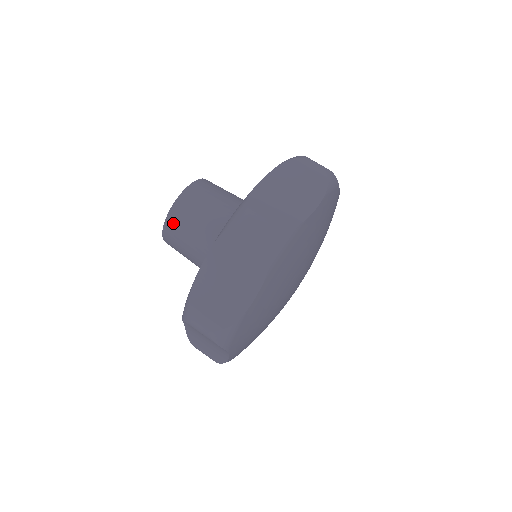
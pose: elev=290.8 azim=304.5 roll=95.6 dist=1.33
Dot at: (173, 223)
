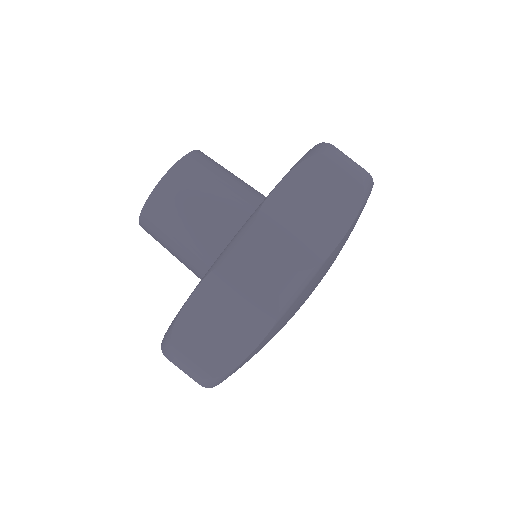
Dot at: (179, 177)
